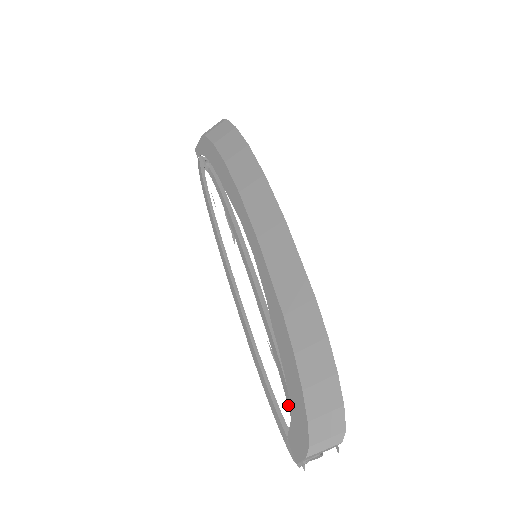
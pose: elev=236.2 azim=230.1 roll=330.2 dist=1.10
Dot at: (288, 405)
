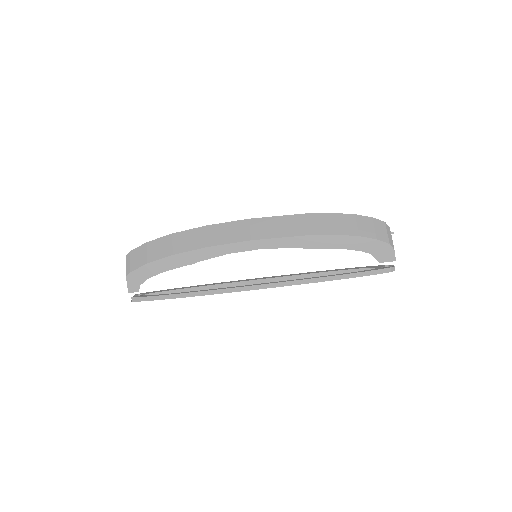
Dot at: occluded
